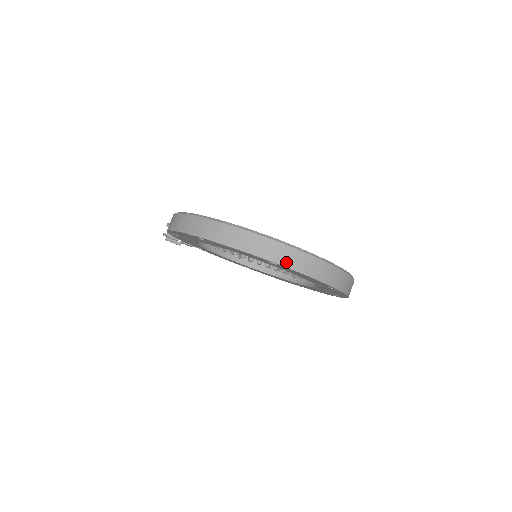
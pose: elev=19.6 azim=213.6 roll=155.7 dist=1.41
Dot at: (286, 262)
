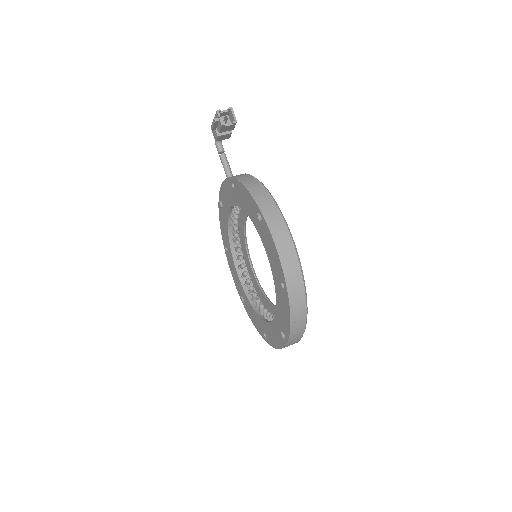
Dot at: (289, 344)
